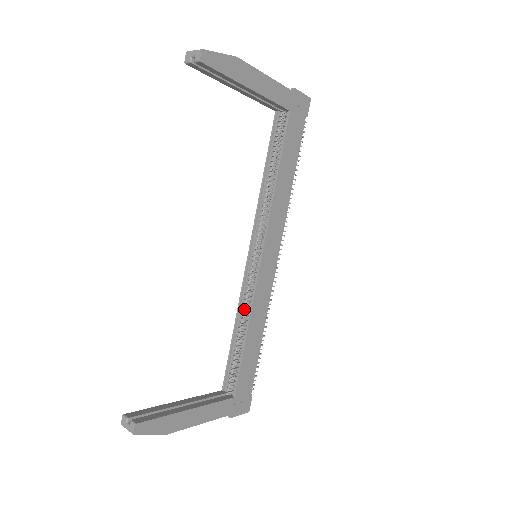
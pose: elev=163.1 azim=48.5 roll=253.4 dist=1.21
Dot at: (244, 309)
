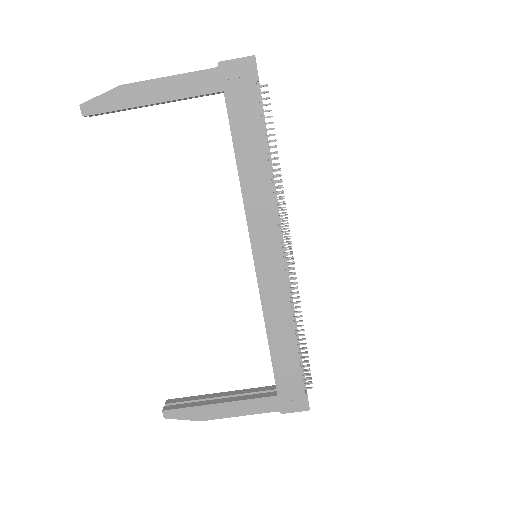
Dot at: occluded
